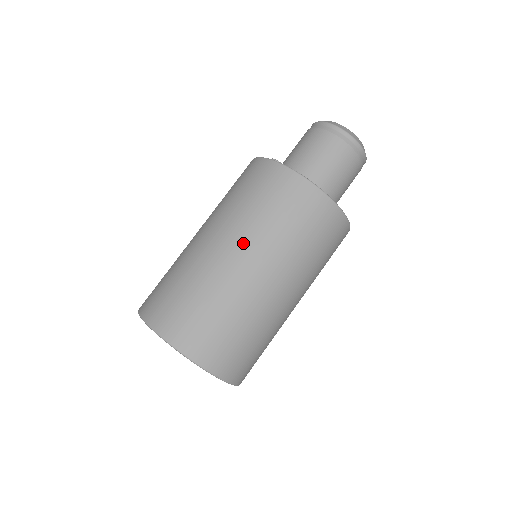
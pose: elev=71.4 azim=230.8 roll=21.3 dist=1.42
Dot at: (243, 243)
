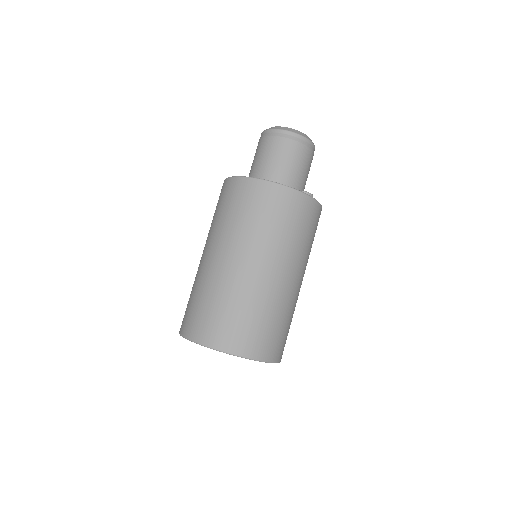
Dot at: (222, 246)
